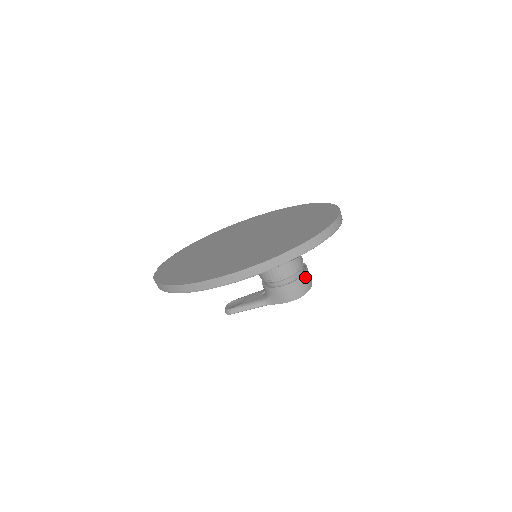
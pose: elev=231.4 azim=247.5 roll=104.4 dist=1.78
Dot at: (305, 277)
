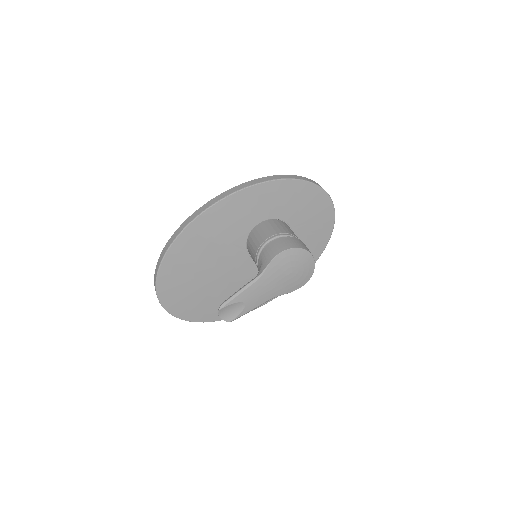
Dot at: (298, 240)
